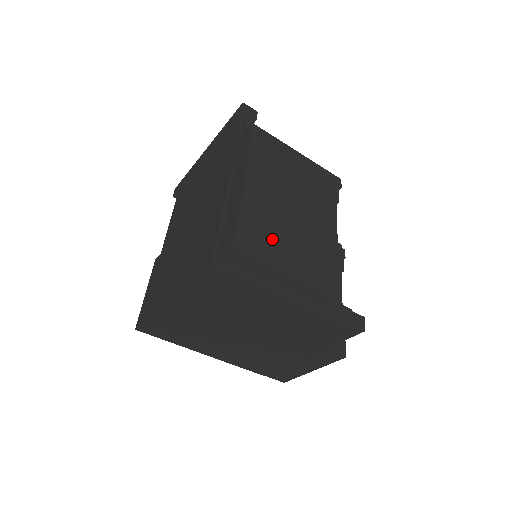
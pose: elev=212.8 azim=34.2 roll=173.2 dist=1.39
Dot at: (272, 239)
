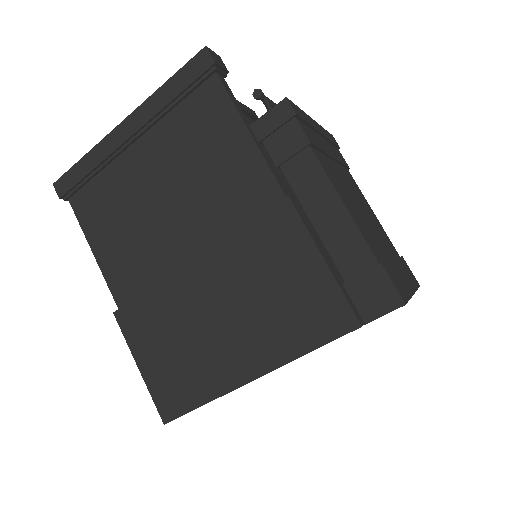
Dot at: (392, 265)
